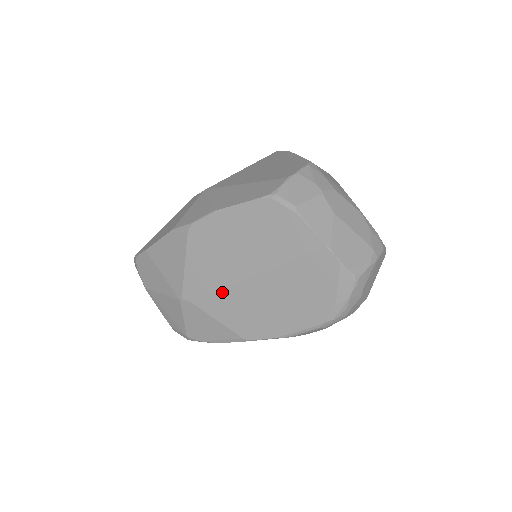
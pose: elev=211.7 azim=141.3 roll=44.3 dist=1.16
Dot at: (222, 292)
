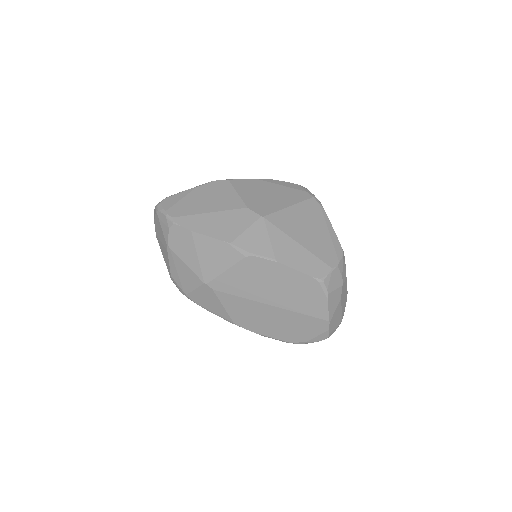
Dot at: (242, 299)
